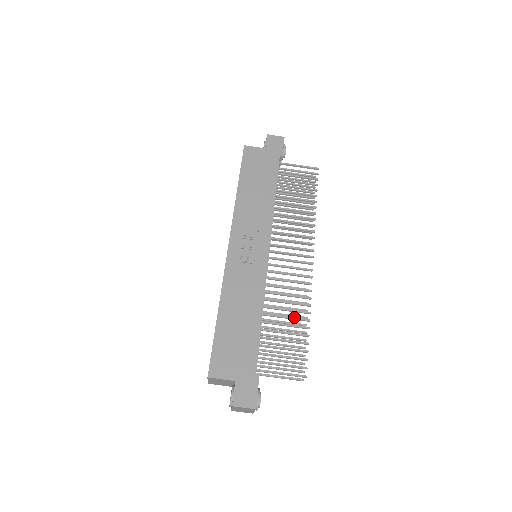
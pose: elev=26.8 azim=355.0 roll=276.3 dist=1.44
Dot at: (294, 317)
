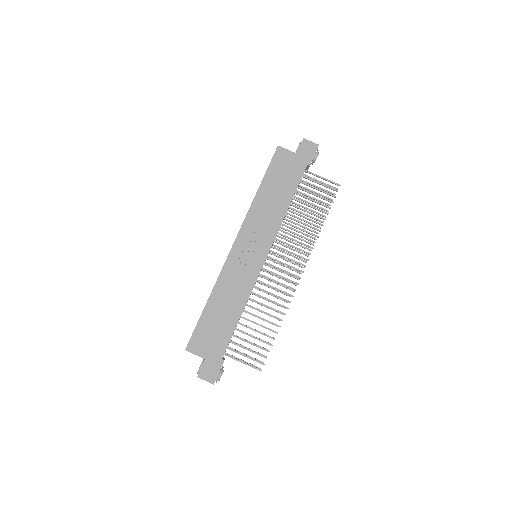
Dot at: occluded
